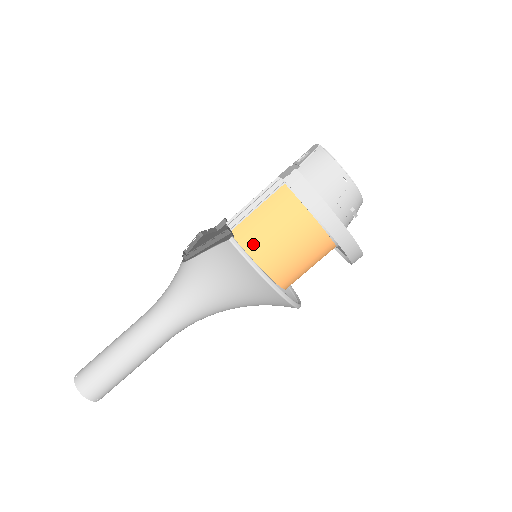
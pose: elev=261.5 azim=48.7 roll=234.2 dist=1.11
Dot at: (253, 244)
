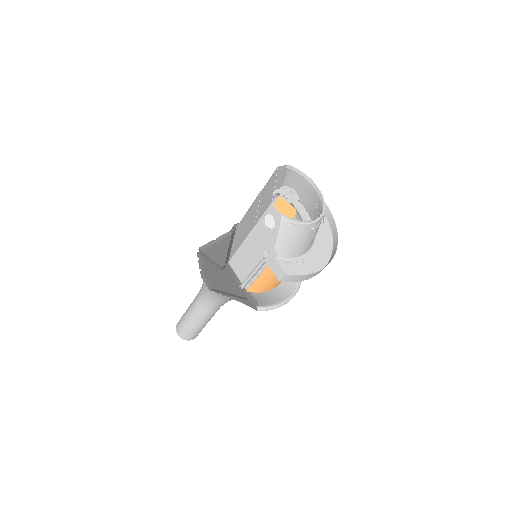
Dot at: (266, 288)
